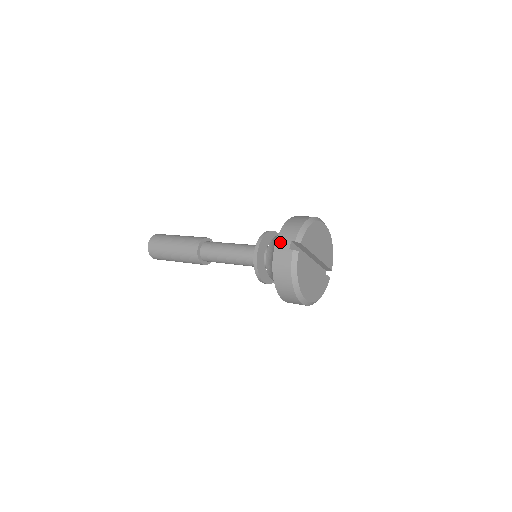
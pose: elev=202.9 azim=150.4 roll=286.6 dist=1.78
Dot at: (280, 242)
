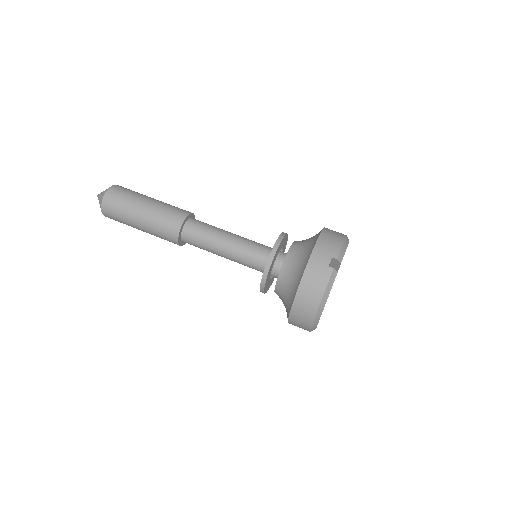
Dot at: (318, 254)
